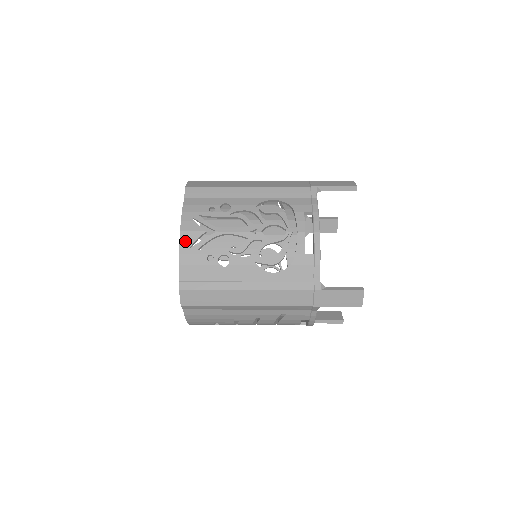
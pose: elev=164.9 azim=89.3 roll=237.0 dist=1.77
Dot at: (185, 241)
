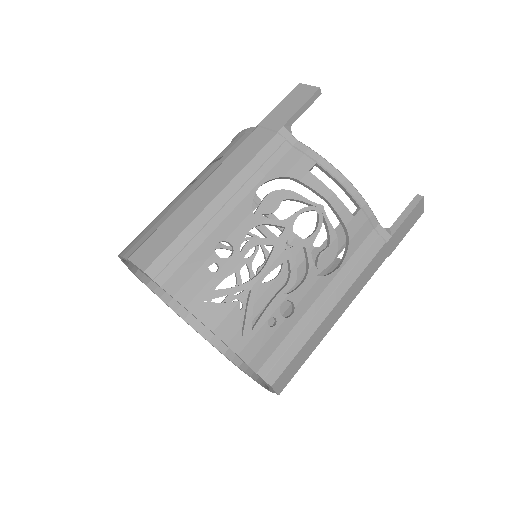
Dot at: (230, 336)
